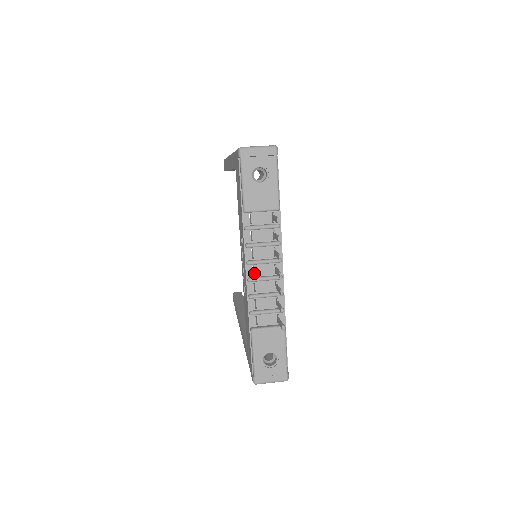
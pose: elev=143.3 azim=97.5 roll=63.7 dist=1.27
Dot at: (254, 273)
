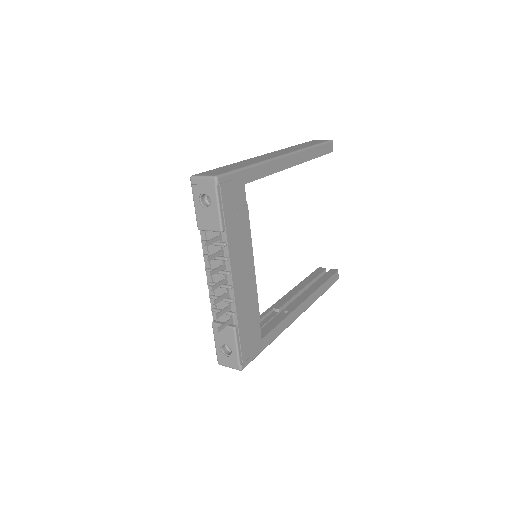
Dot at: (212, 279)
